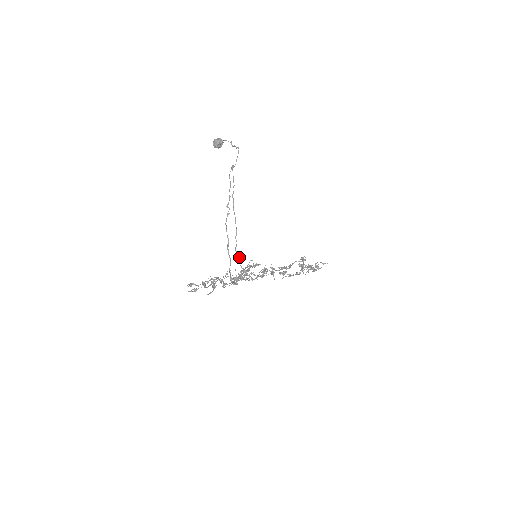
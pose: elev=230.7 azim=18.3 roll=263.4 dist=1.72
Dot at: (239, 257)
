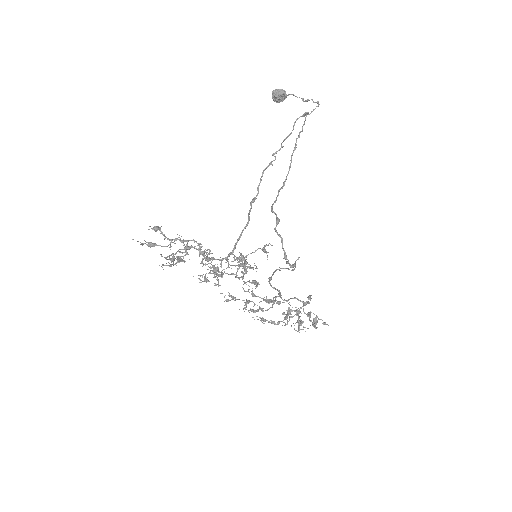
Dot at: (276, 216)
